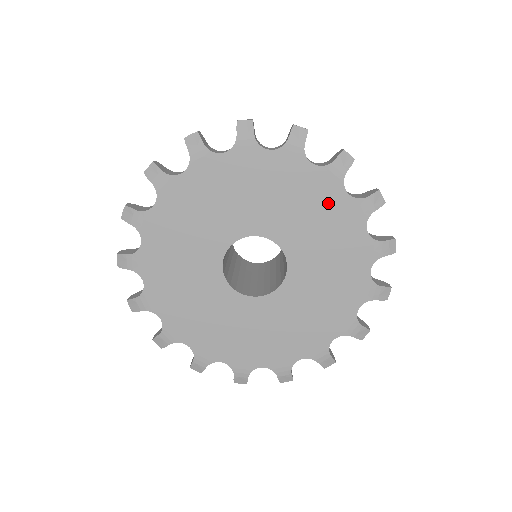
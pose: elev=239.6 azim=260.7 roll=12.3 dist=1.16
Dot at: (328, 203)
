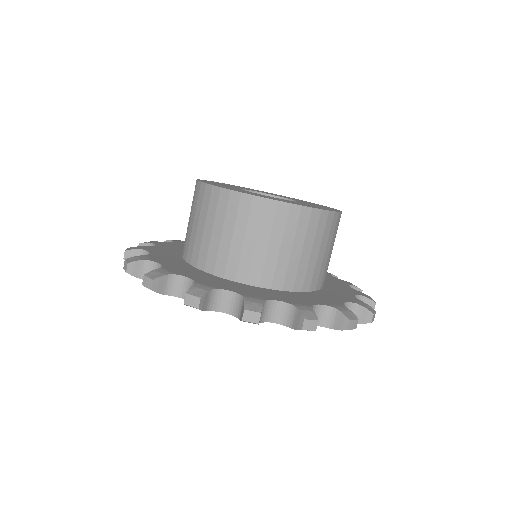
Dot at: occluded
